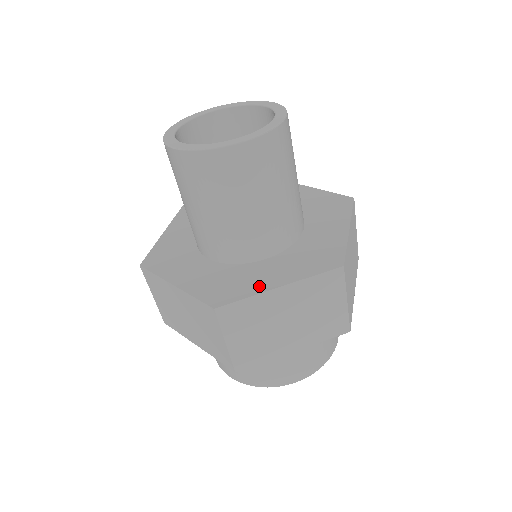
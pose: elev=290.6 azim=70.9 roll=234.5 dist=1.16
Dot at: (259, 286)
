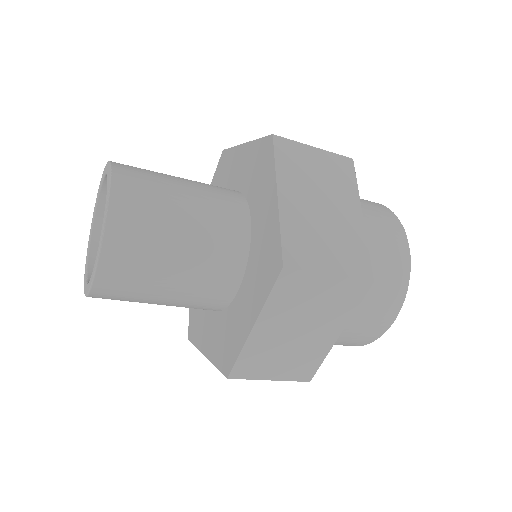
Dot at: (242, 334)
